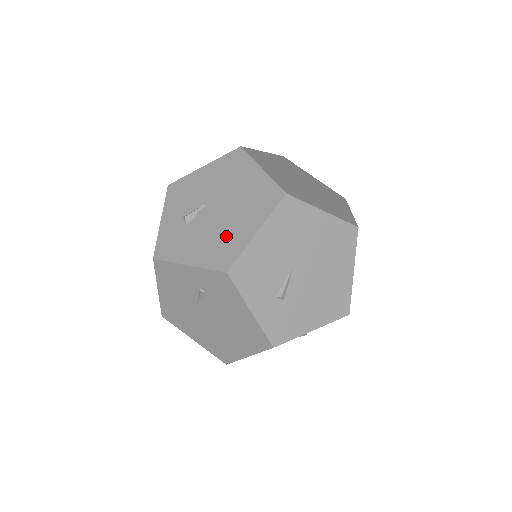
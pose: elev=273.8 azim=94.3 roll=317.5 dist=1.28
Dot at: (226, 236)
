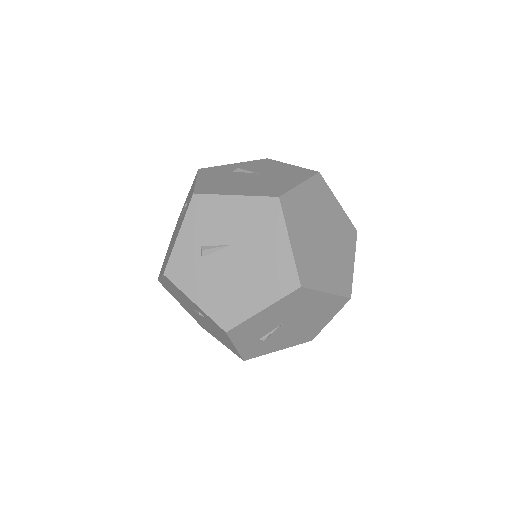
Dot at: (235, 296)
